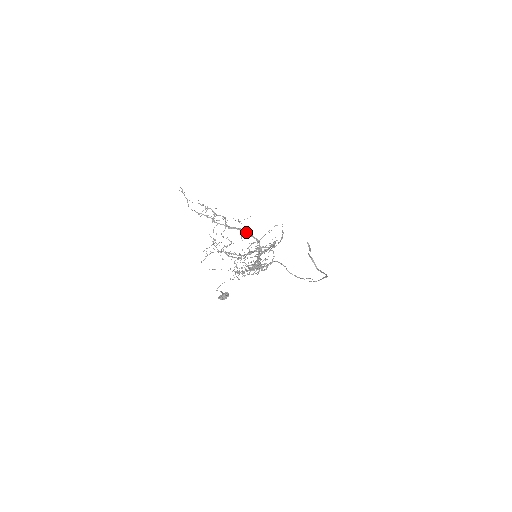
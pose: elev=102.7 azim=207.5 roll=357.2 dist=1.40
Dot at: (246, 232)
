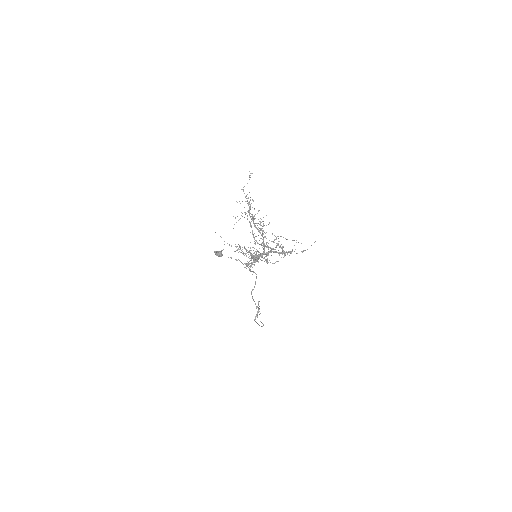
Dot at: (263, 237)
